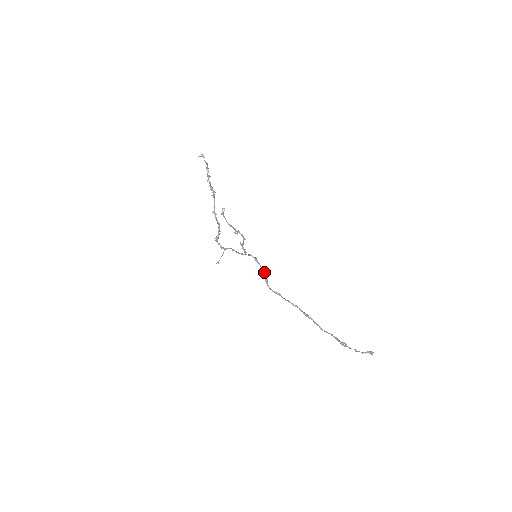
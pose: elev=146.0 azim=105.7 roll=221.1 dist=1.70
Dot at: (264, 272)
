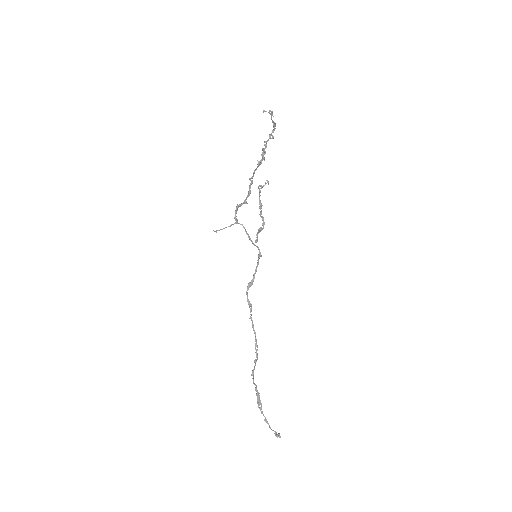
Dot at: occluded
